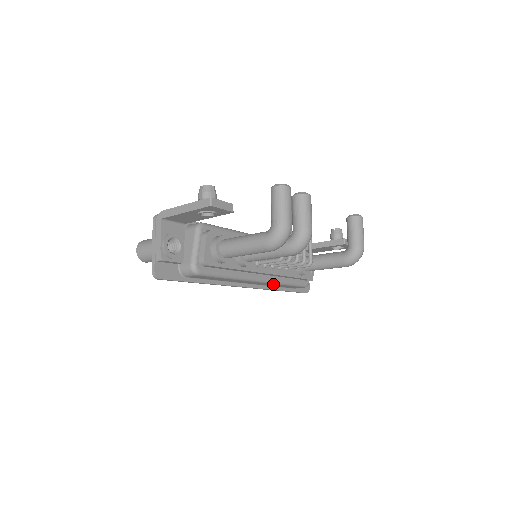
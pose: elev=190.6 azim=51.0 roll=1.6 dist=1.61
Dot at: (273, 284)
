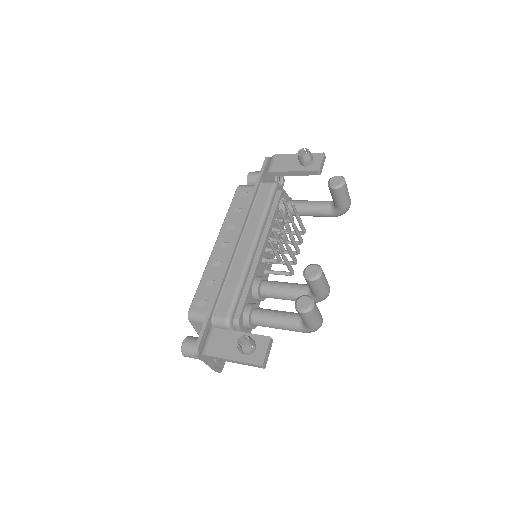
Dot at: occluded
